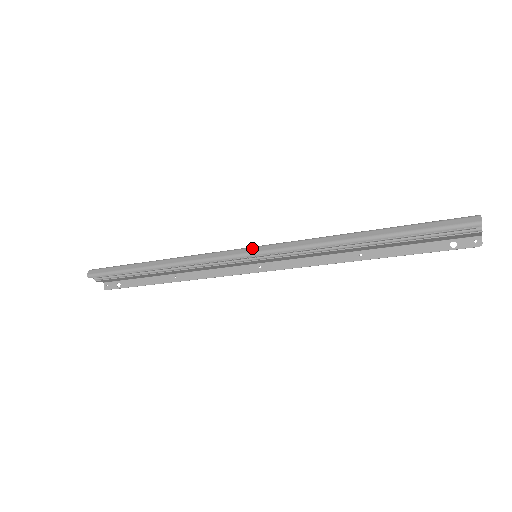
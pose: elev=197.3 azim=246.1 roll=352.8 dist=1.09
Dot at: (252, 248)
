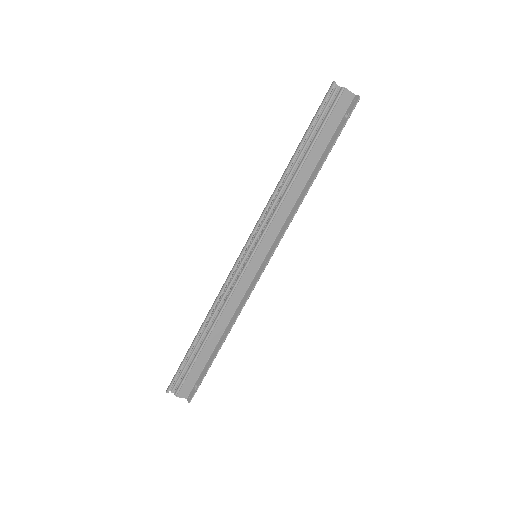
Dot at: (244, 247)
